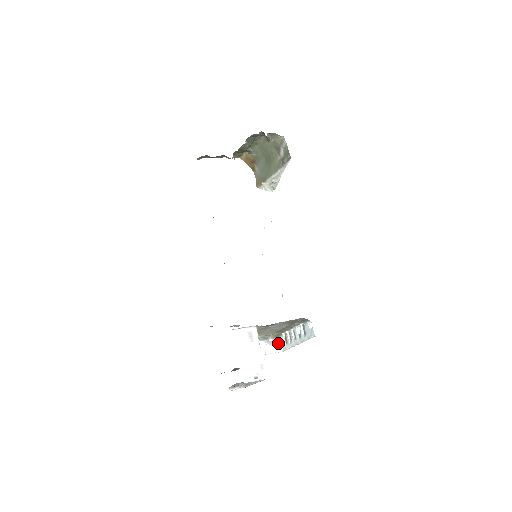
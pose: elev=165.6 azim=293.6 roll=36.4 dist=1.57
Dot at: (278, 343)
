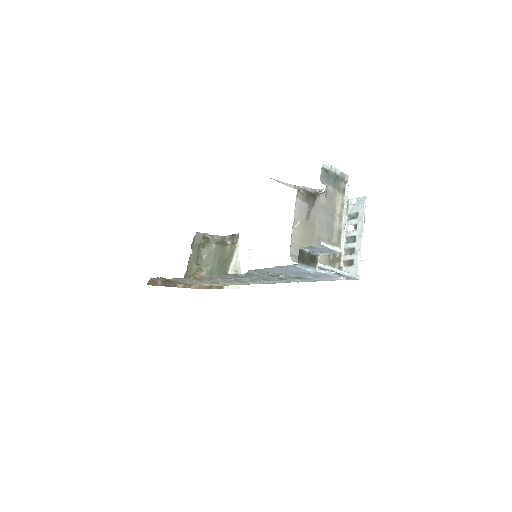
Dot at: occluded
